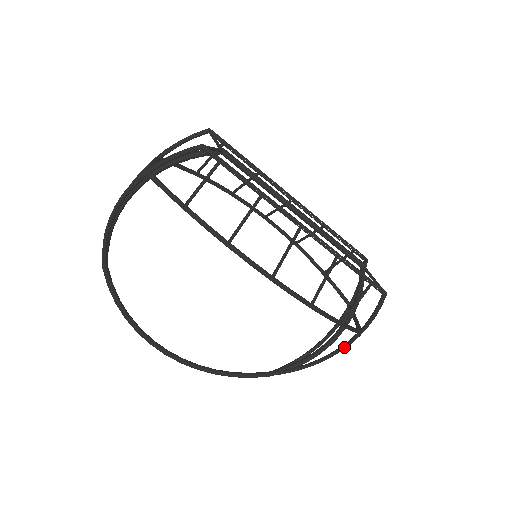
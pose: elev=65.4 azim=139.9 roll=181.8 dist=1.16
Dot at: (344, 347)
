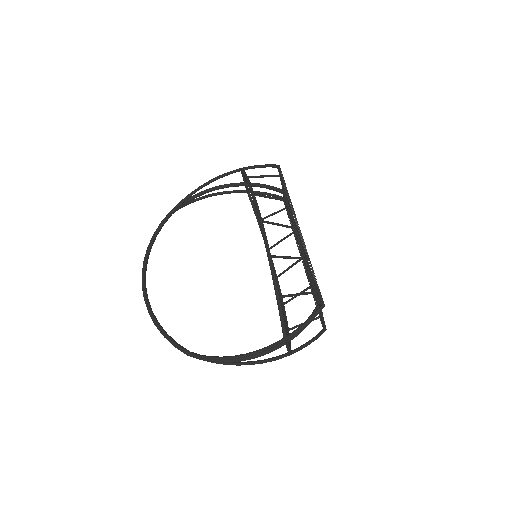
Dot at: (264, 348)
